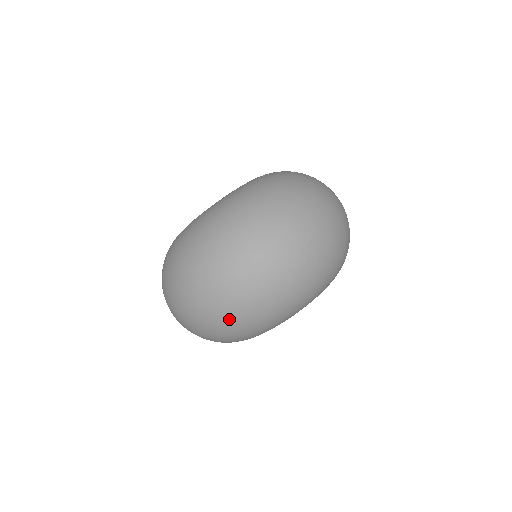
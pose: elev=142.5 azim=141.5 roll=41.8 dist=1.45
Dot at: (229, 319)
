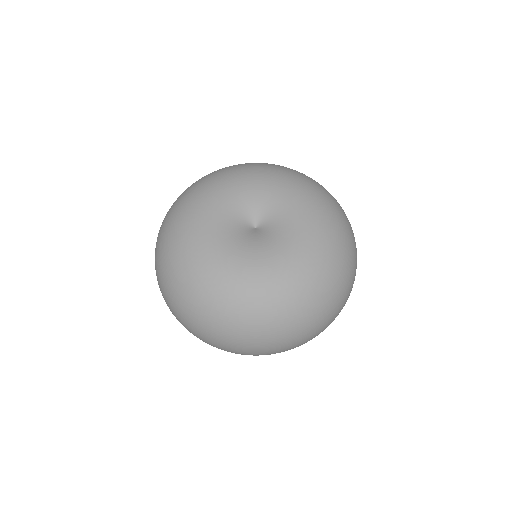
Dot at: occluded
